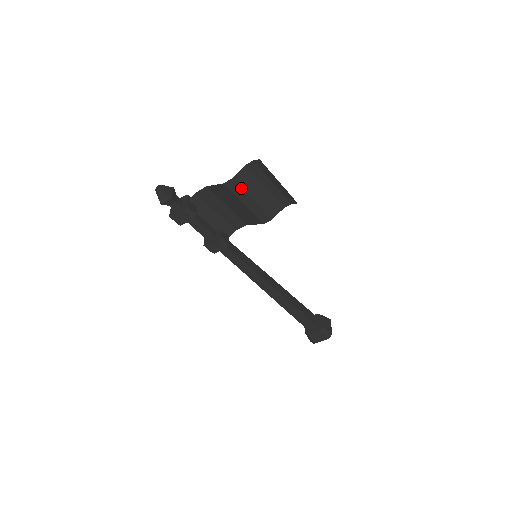
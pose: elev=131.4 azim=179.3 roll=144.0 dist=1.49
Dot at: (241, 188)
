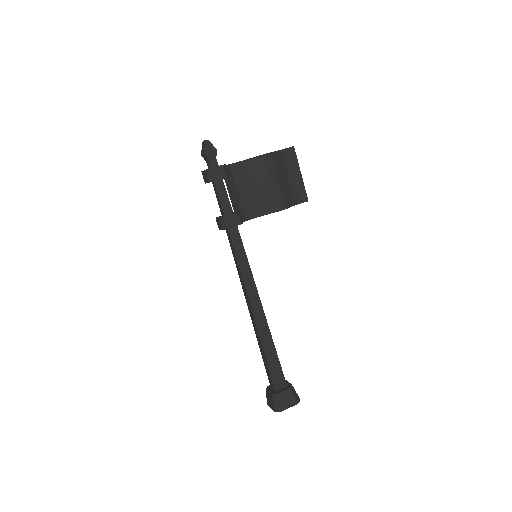
Dot at: (274, 165)
